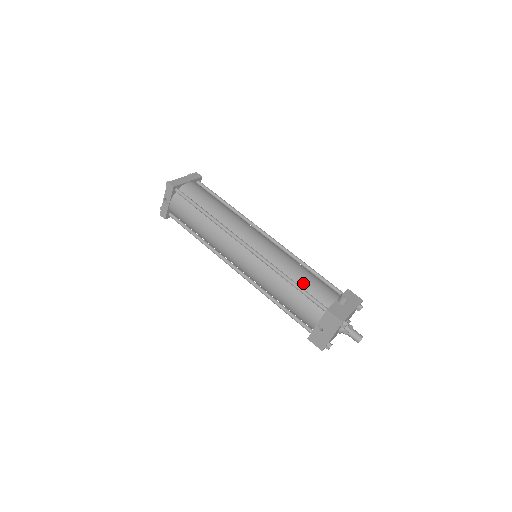
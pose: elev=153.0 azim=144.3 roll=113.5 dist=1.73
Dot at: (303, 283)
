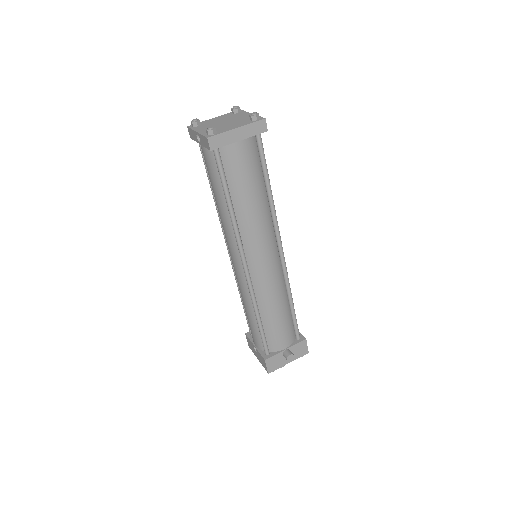
Dot at: (268, 324)
